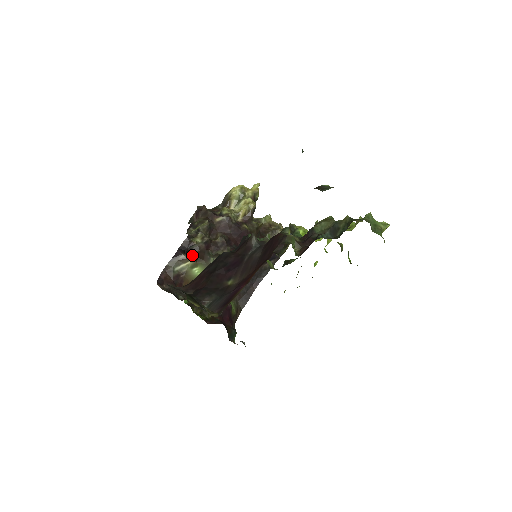
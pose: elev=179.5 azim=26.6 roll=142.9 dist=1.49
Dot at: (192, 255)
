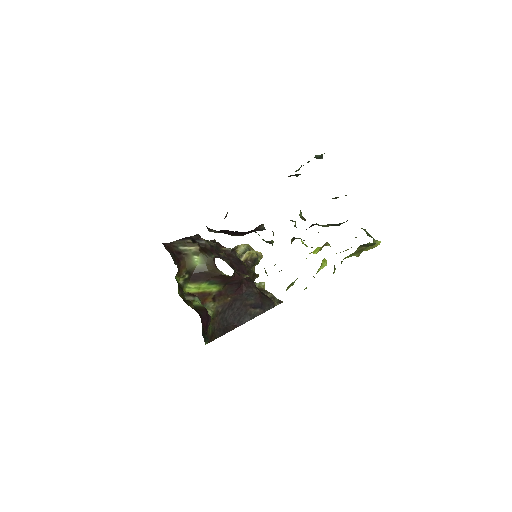
Dot at: occluded
